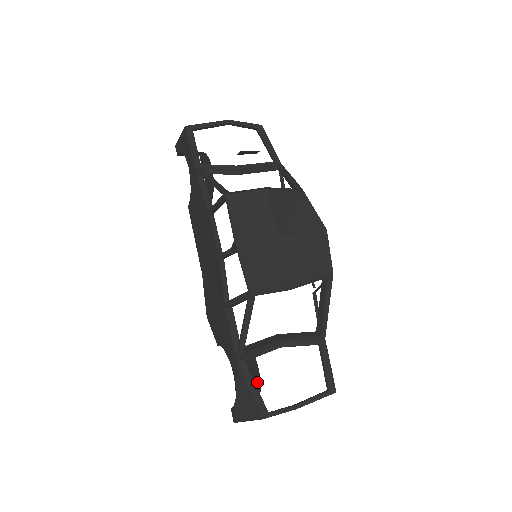
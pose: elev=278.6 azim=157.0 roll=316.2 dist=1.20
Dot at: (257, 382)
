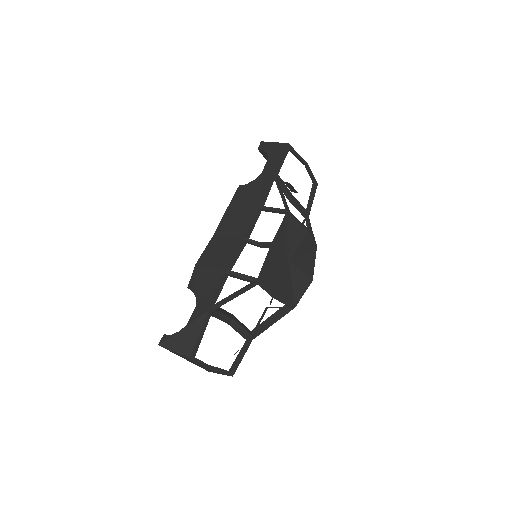
Dot at: occluded
